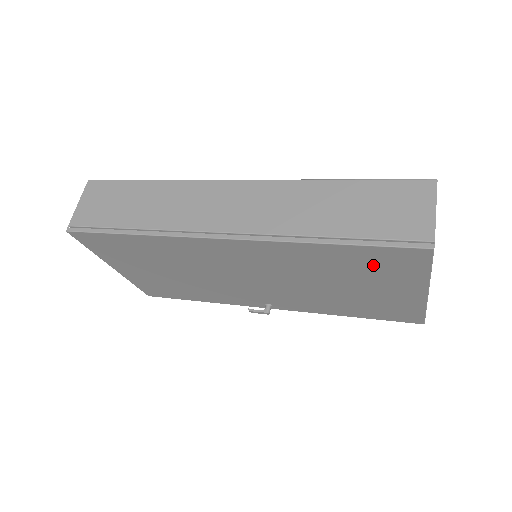
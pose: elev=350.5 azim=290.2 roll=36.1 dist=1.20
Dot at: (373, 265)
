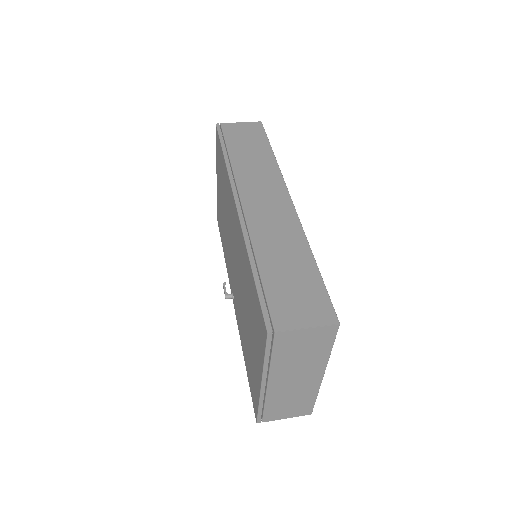
Dot at: (255, 314)
